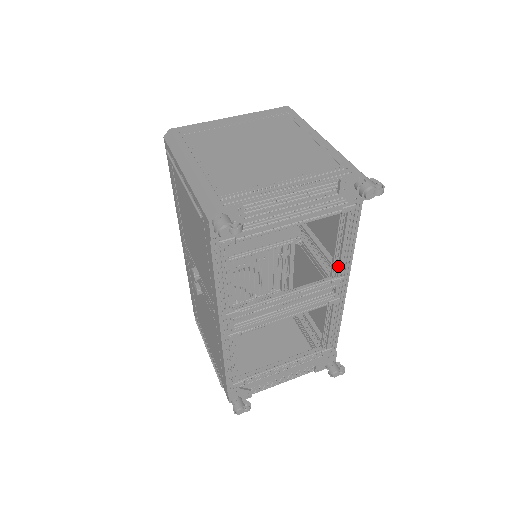
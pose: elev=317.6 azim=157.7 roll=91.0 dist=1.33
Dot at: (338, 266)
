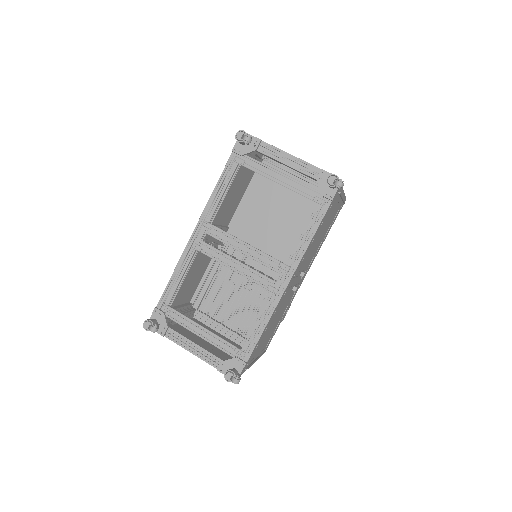
Dot at: (291, 254)
